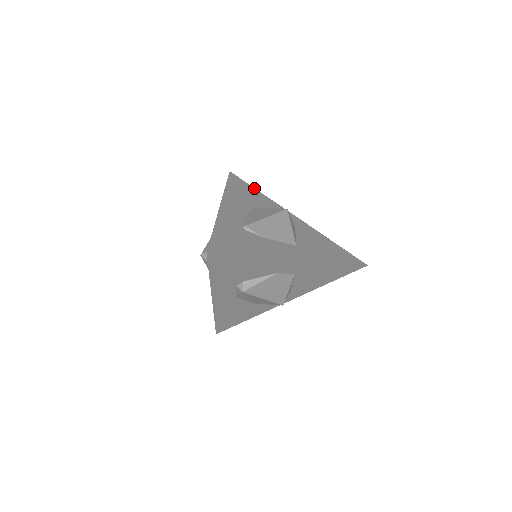
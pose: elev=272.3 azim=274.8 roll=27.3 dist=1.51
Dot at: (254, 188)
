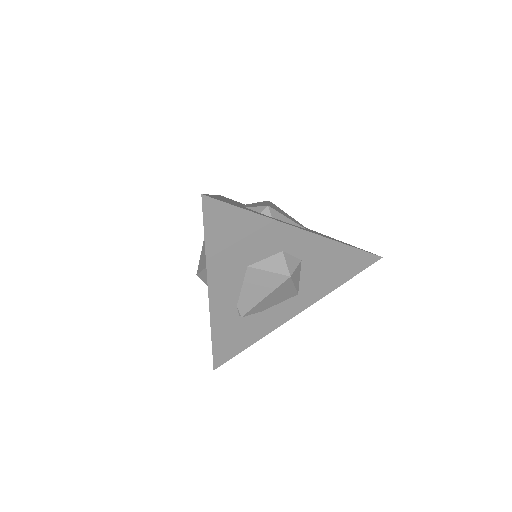
Dot at: (245, 211)
